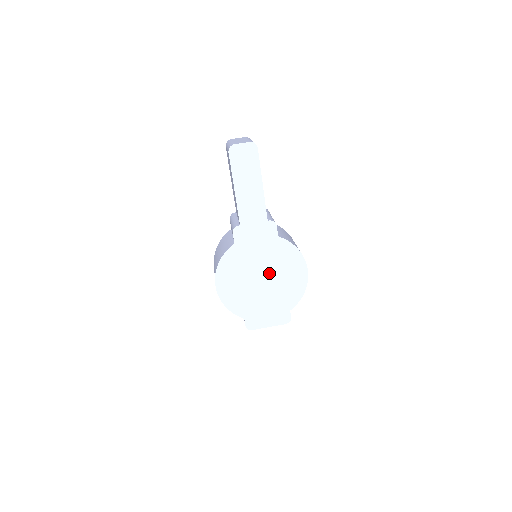
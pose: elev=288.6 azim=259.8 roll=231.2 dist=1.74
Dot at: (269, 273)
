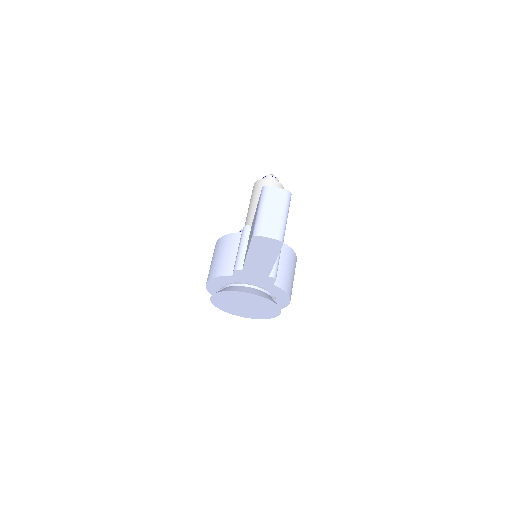
Dot at: (253, 304)
